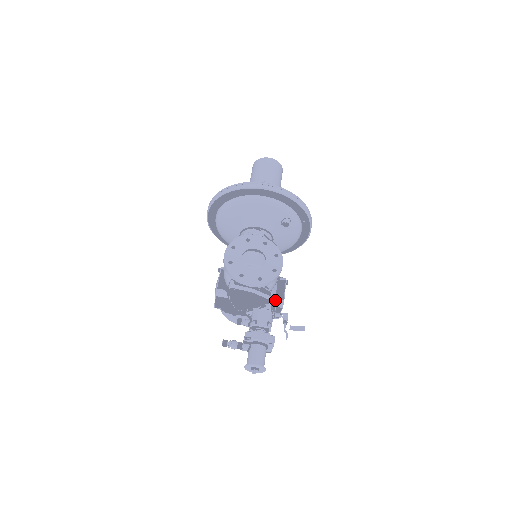
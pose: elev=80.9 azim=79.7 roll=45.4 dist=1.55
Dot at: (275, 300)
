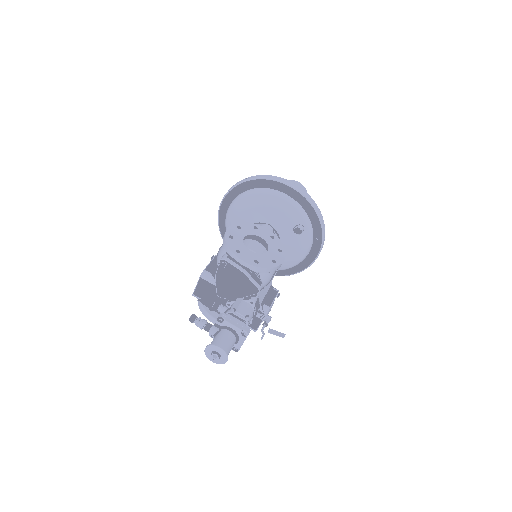
Dot at: (261, 303)
